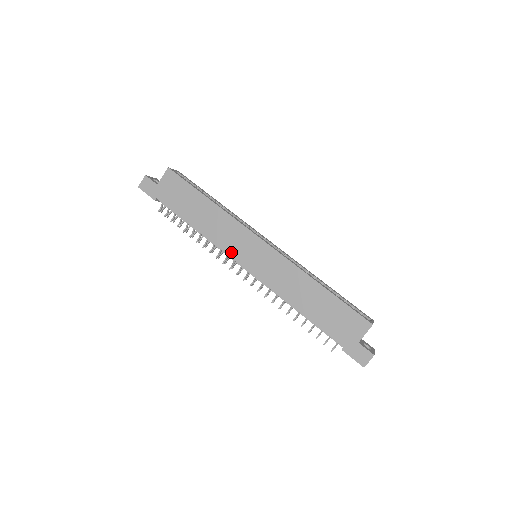
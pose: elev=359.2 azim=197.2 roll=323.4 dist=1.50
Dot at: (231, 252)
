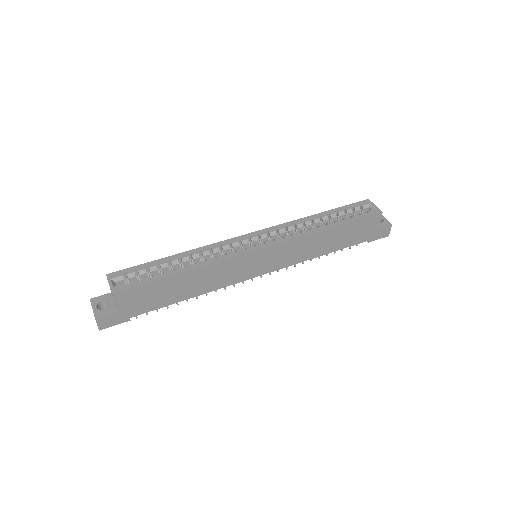
Dot at: (241, 279)
